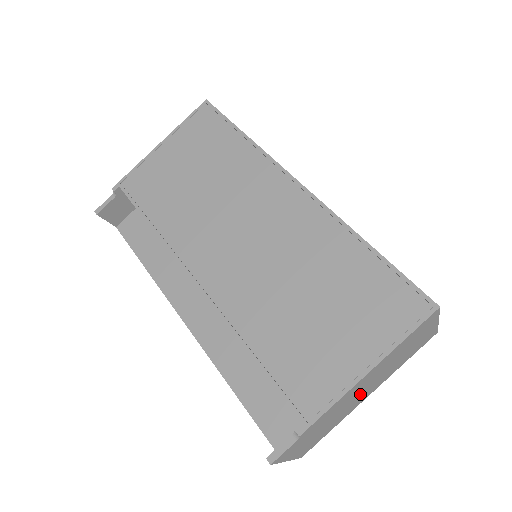
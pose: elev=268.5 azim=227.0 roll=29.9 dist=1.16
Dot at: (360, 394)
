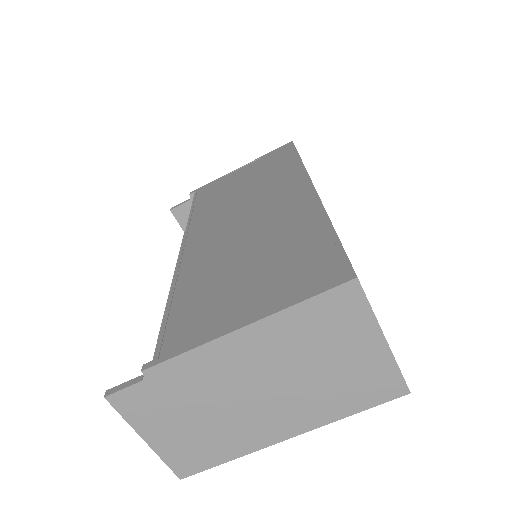
Dot at: (257, 398)
